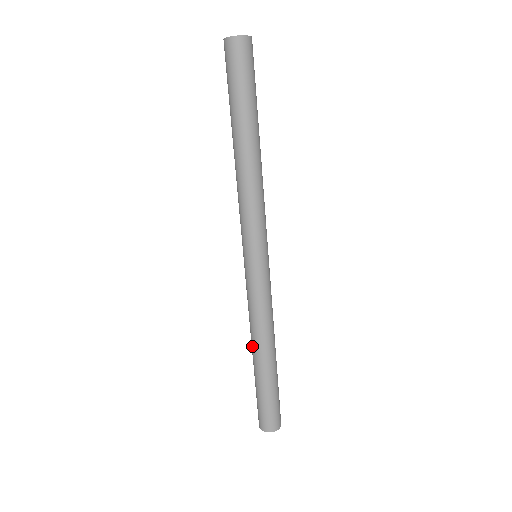
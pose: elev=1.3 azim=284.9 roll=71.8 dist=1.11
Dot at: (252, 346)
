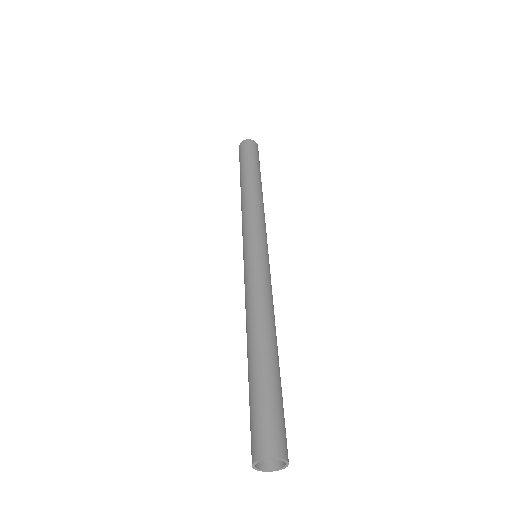
Dot at: (250, 332)
